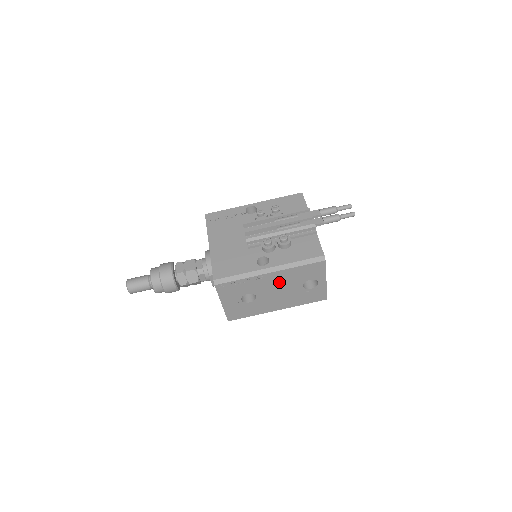
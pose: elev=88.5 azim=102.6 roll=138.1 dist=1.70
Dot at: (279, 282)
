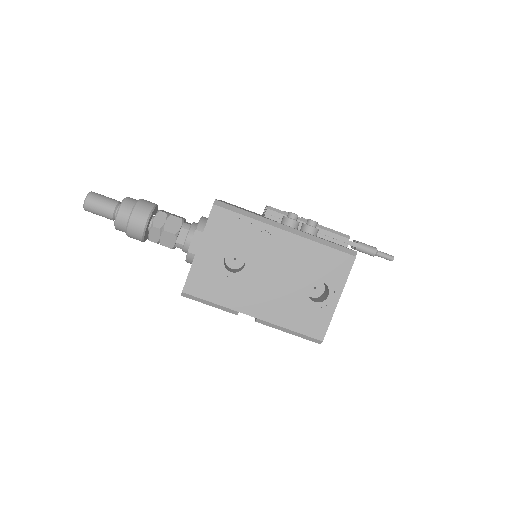
Dot at: (286, 258)
